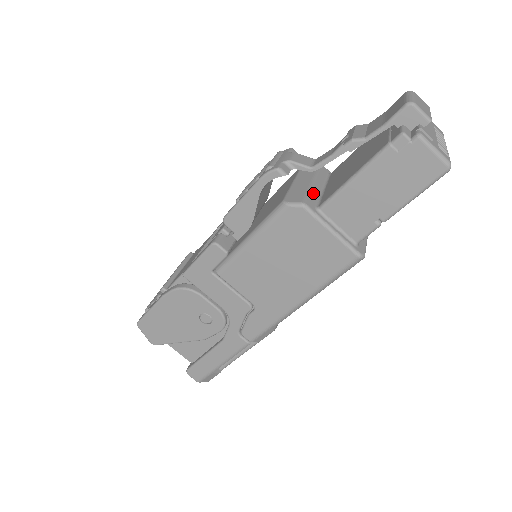
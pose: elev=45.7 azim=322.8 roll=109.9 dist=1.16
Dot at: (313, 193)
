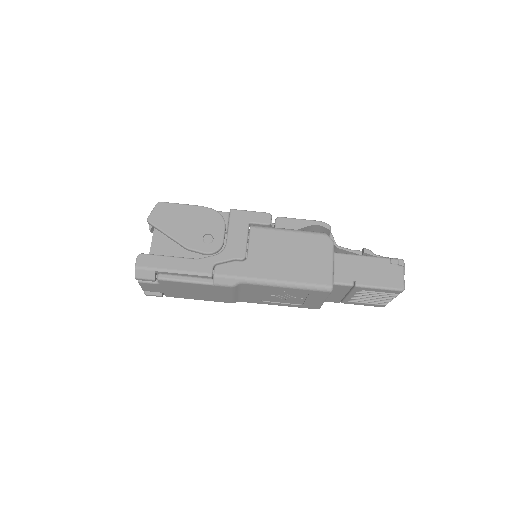
Dot at: occluded
